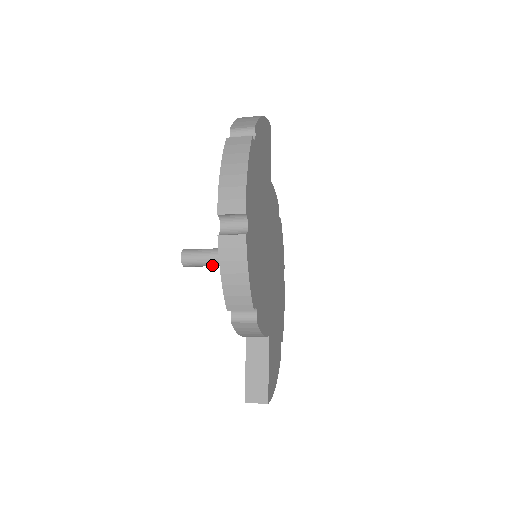
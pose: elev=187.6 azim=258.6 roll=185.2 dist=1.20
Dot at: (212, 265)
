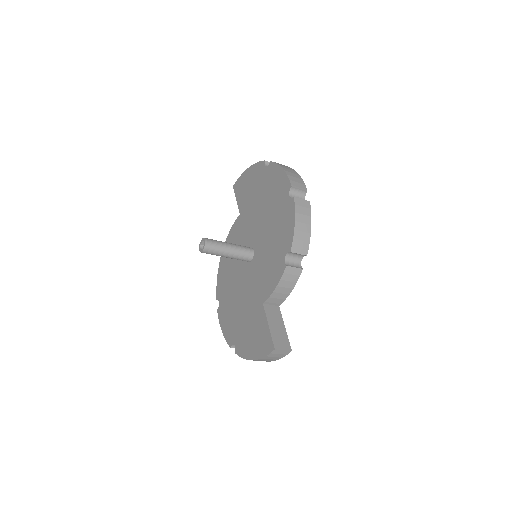
Dot at: (227, 254)
